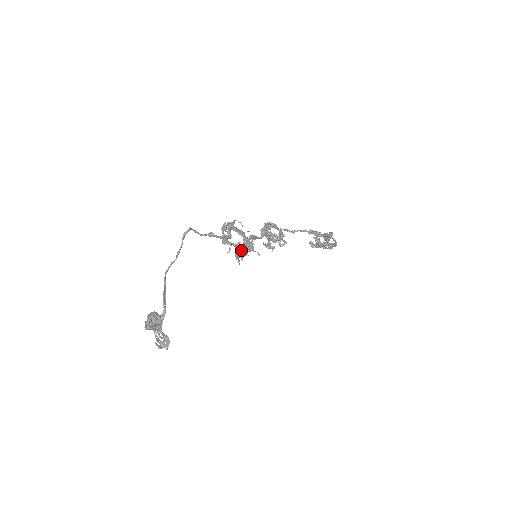
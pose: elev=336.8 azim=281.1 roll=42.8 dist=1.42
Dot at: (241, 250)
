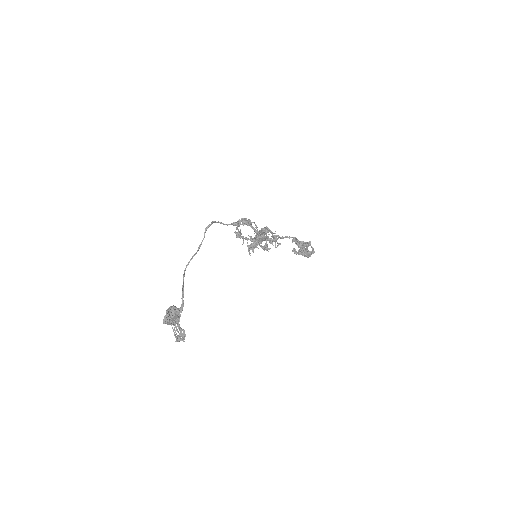
Dot at: (253, 242)
